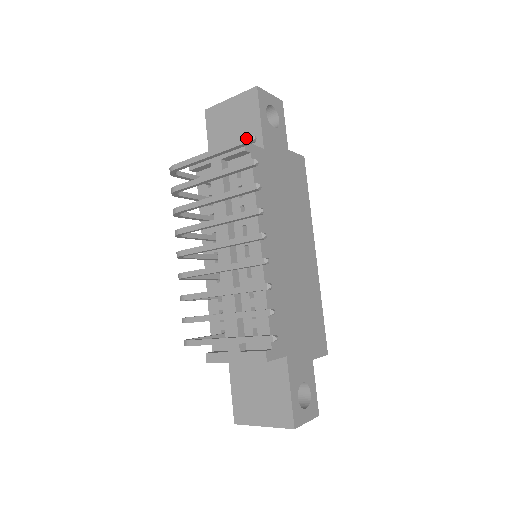
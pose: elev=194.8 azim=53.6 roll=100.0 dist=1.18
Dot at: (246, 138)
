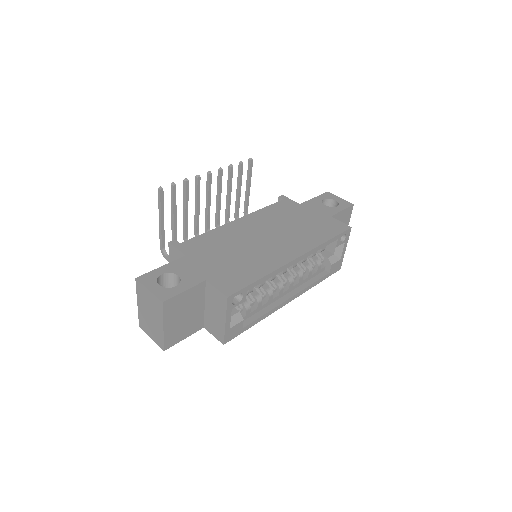
Dot at: (250, 162)
